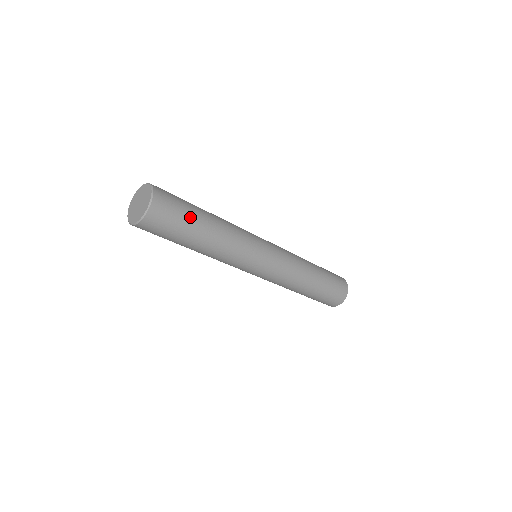
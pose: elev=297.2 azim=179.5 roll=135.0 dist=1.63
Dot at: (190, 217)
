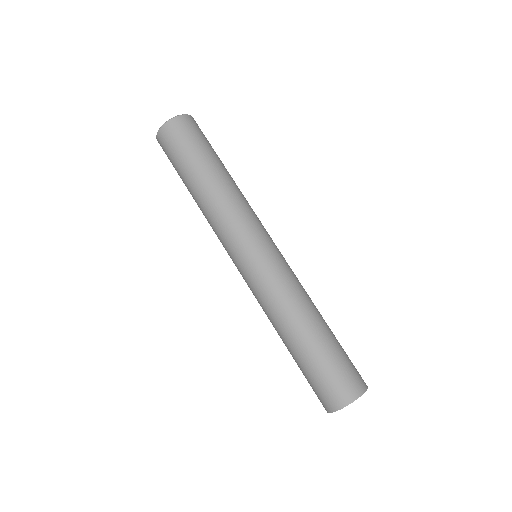
Dot at: (210, 149)
